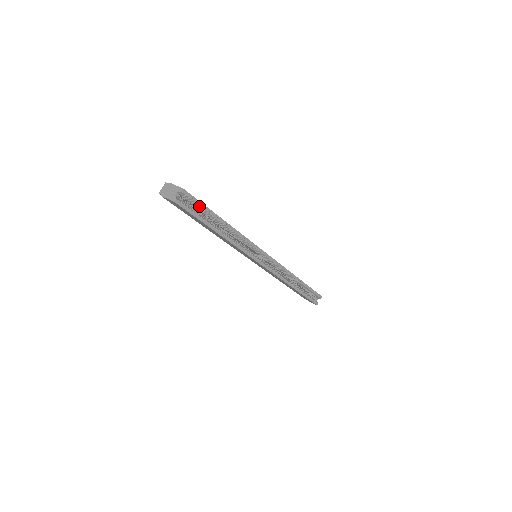
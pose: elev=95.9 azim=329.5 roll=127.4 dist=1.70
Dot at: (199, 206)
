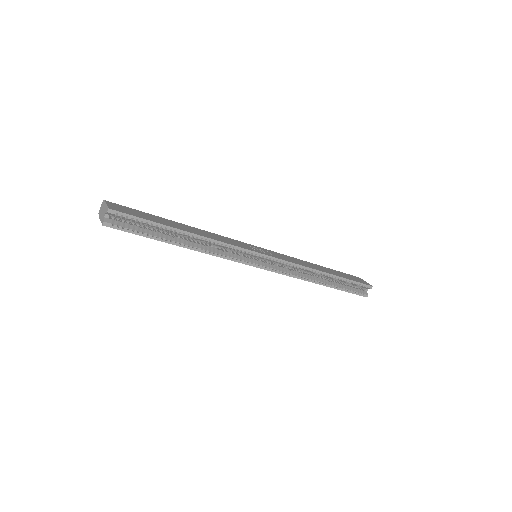
Dot at: (142, 222)
